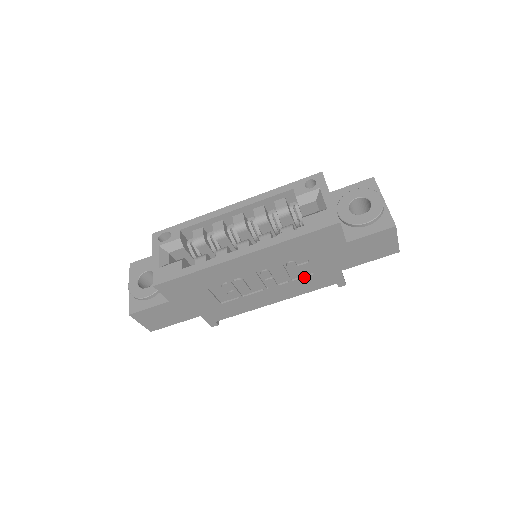
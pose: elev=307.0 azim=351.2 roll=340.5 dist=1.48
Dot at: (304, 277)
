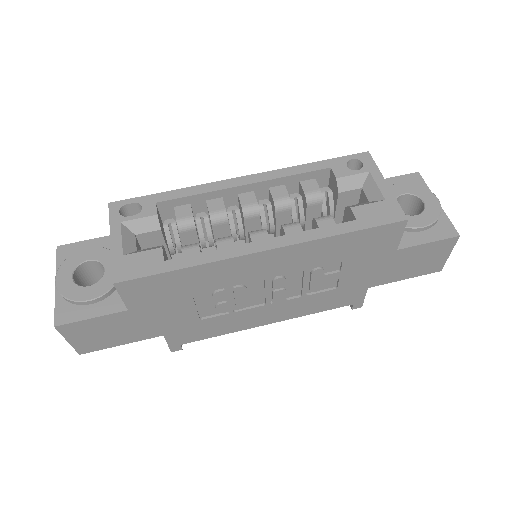
Dot at: (322, 292)
